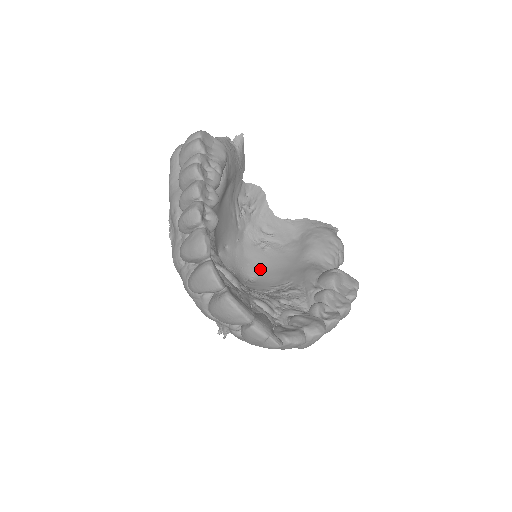
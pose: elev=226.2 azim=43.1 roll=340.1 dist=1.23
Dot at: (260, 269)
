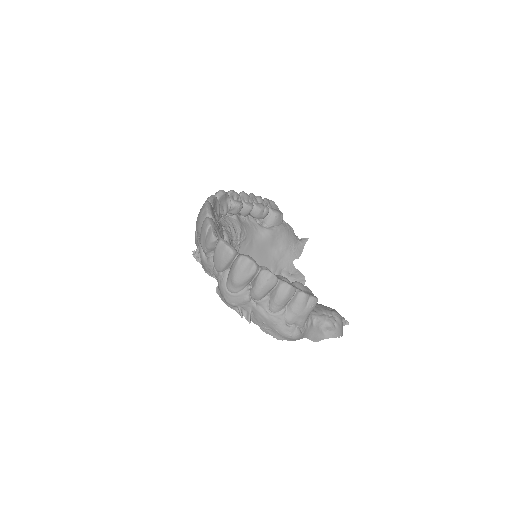
Dot at: occluded
